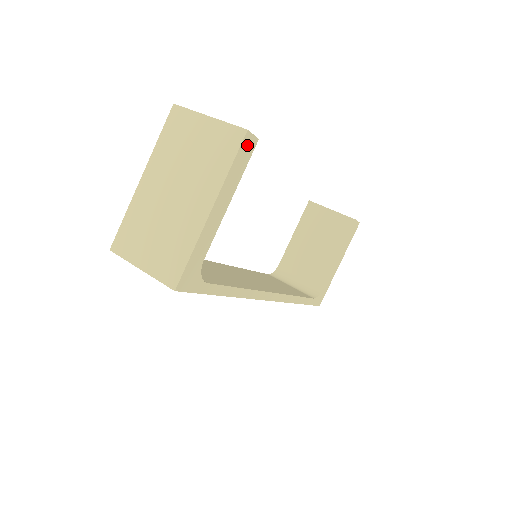
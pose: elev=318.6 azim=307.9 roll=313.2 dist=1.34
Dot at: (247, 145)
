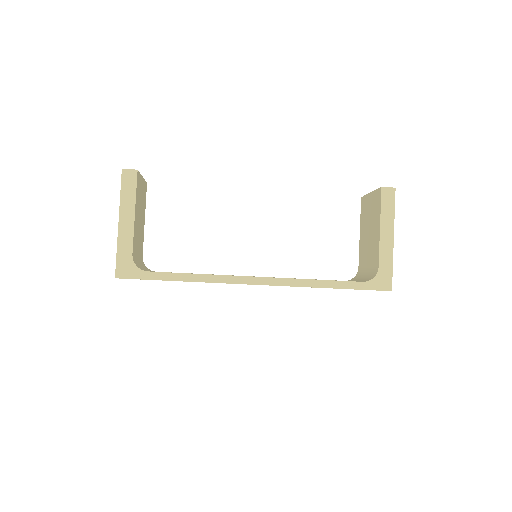
Dot at: (128, 177)
